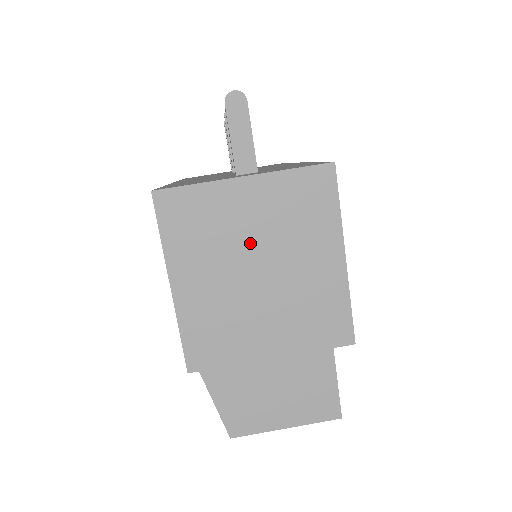
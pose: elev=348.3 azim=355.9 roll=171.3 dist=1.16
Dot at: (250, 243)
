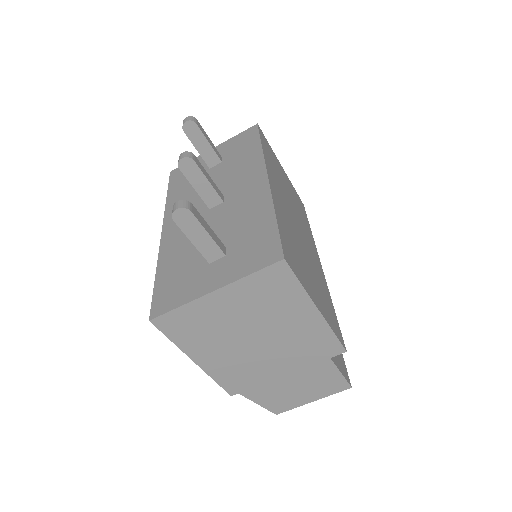
Dot at: (239, 325)
